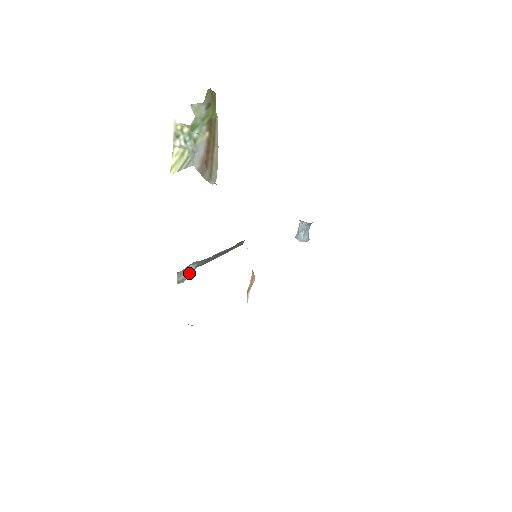
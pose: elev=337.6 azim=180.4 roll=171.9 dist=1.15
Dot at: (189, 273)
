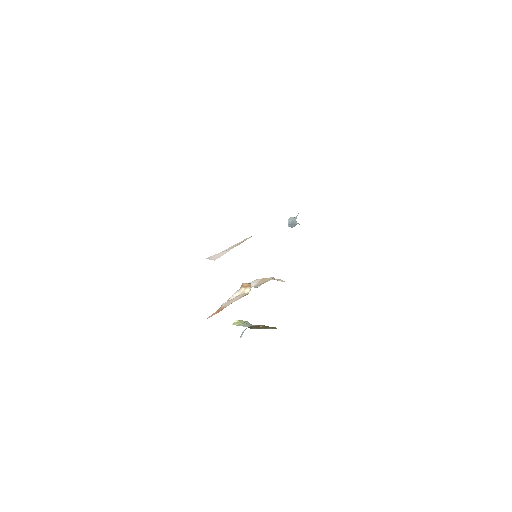
Dot at: occluded
